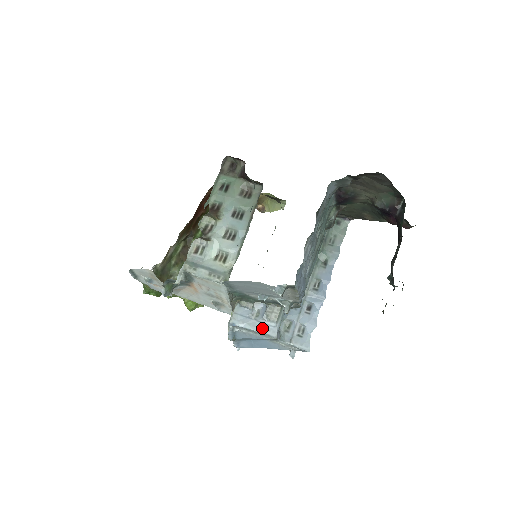
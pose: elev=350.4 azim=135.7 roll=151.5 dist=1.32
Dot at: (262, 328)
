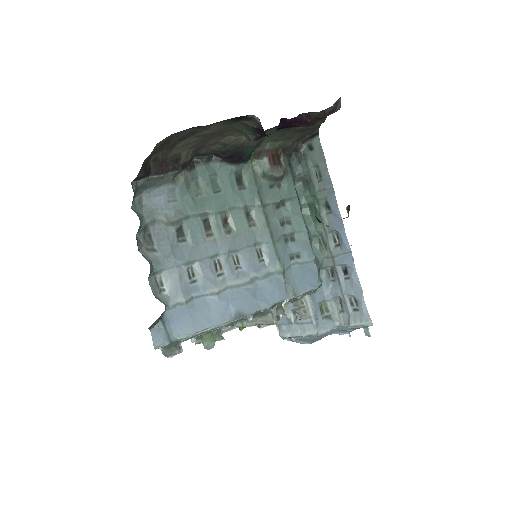
Dot at: (303, 330)
